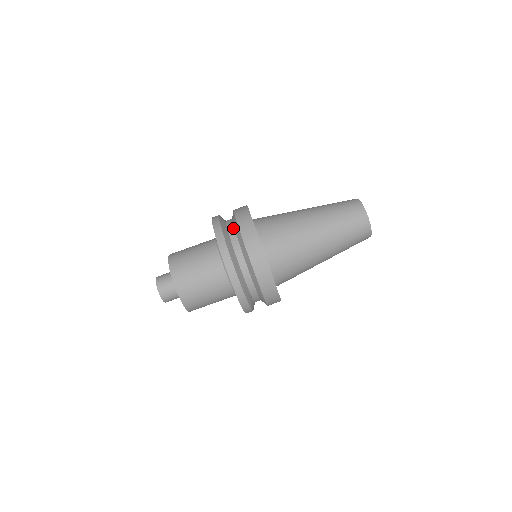
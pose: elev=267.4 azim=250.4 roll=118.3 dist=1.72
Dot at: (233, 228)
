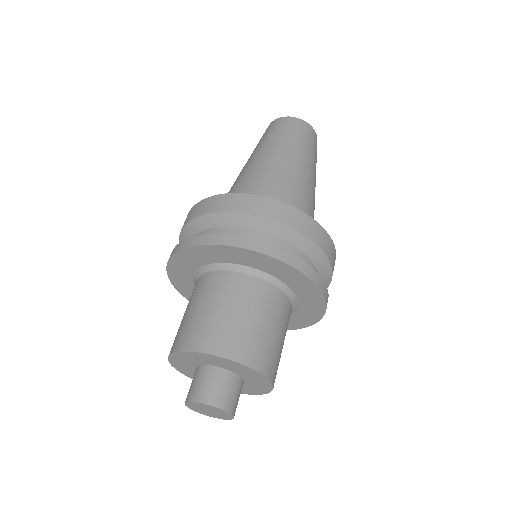
Dot at: (213, 229)
